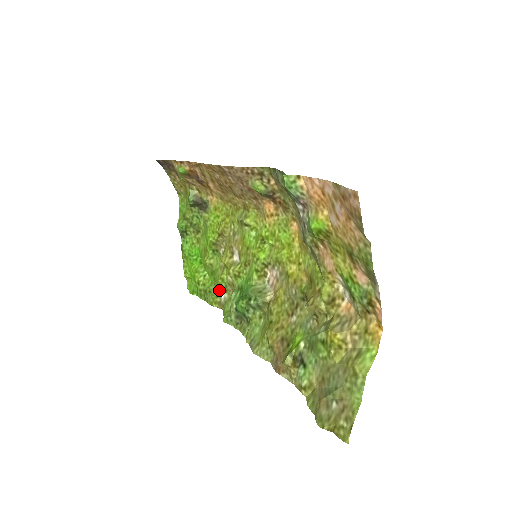
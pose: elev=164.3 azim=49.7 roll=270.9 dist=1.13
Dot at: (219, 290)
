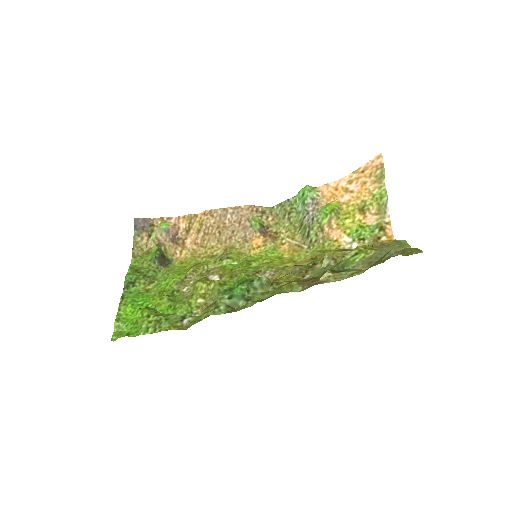
Dot at: (180, 316)
